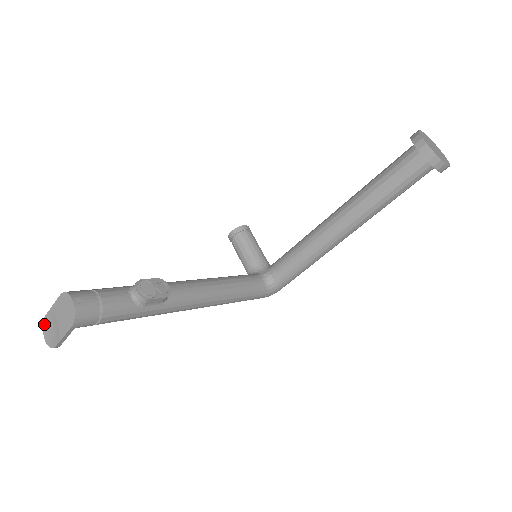
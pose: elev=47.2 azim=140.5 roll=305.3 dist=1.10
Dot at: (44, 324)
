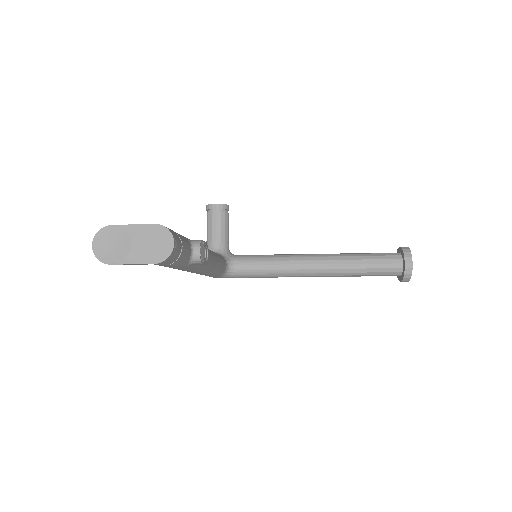
Dot at: (102, 231)
